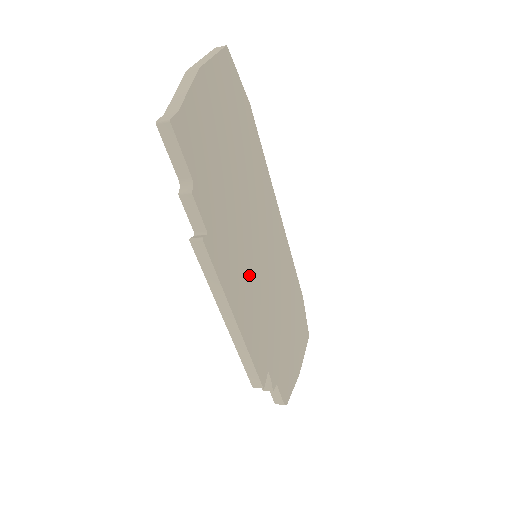
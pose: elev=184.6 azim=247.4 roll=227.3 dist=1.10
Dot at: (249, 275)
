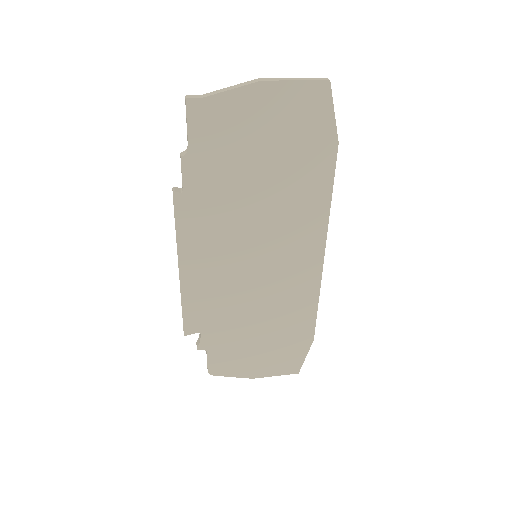
Dot at: (224, 257)
